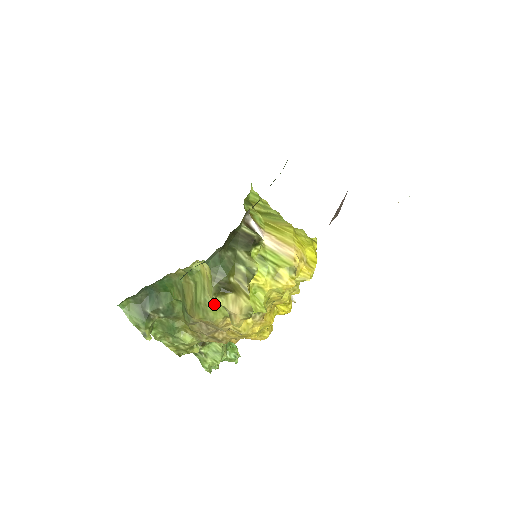
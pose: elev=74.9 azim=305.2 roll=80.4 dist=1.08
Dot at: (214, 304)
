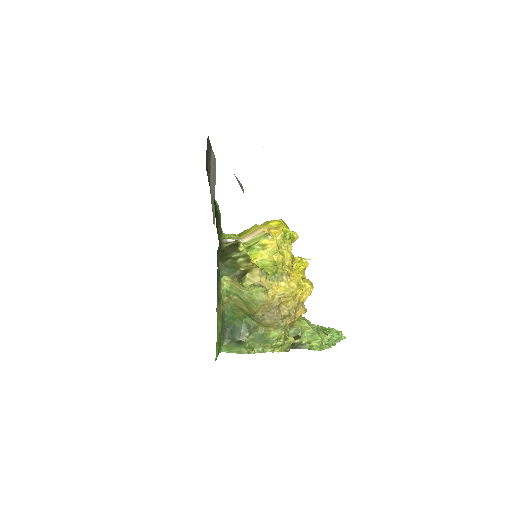
Dot at: (245, 287)
